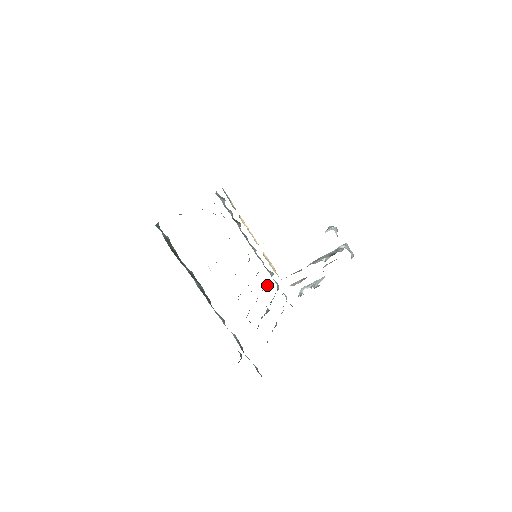
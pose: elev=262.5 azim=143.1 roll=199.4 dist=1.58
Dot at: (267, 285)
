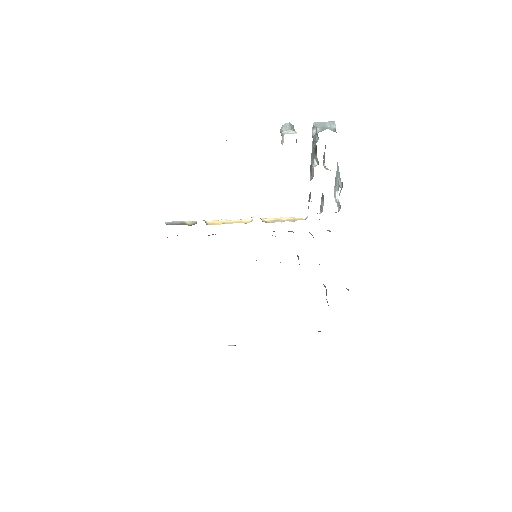
Dot at: (298, 259)
